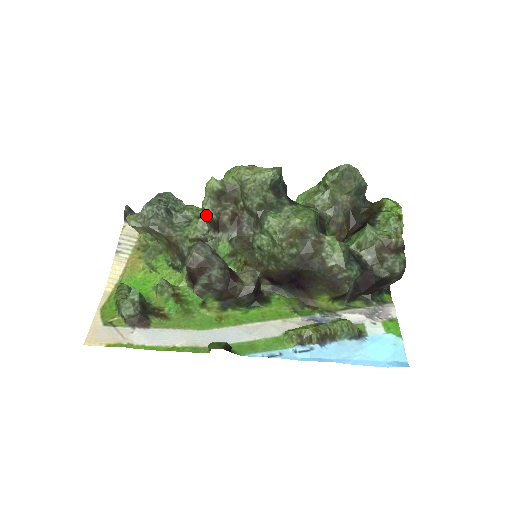
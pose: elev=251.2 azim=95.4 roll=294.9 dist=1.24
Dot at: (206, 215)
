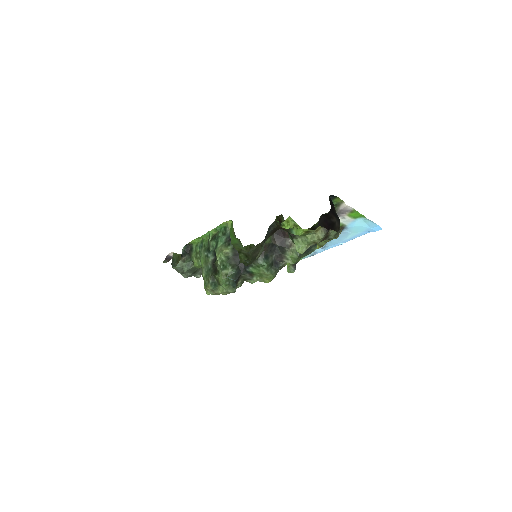
Dot at: occluded
